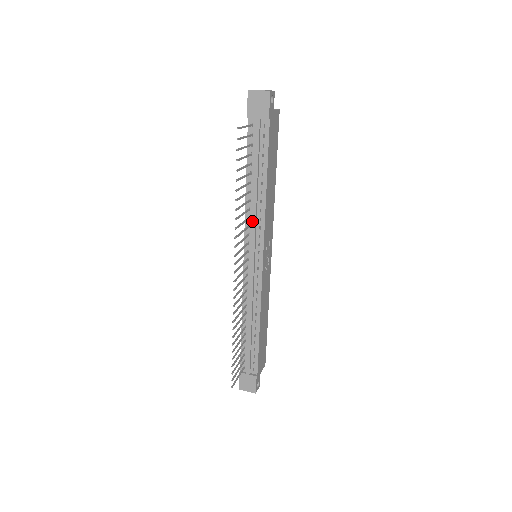
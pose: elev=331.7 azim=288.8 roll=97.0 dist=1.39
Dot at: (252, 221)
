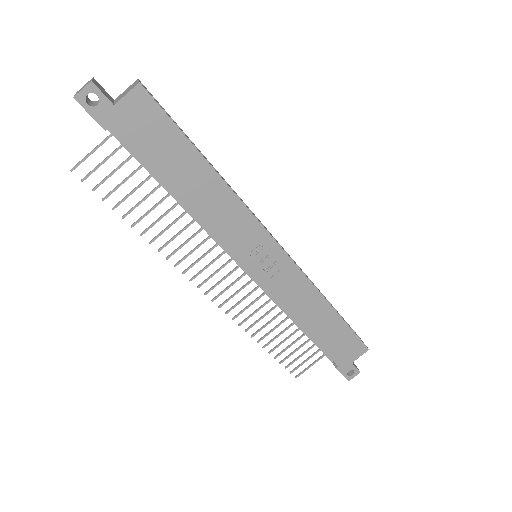
Dot at: (206, 231)
